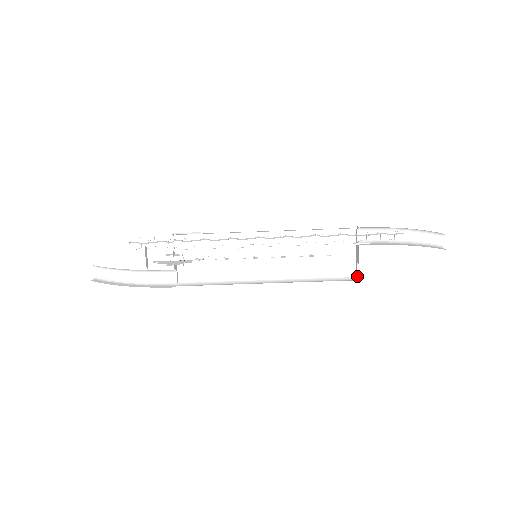
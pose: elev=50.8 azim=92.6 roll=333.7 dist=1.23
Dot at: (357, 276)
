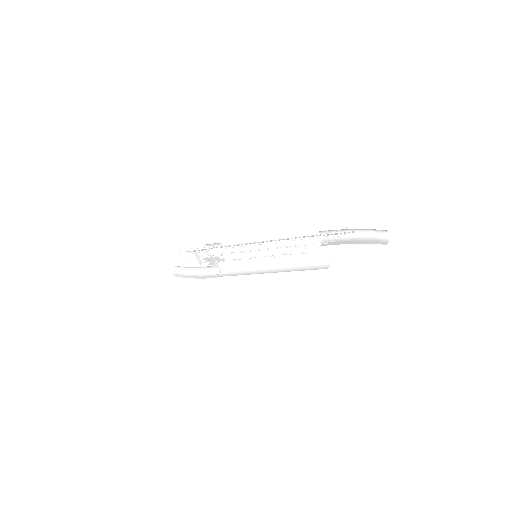
Dot at: occluded
